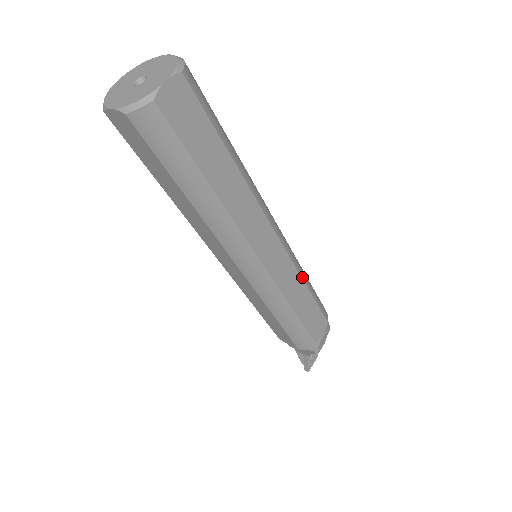
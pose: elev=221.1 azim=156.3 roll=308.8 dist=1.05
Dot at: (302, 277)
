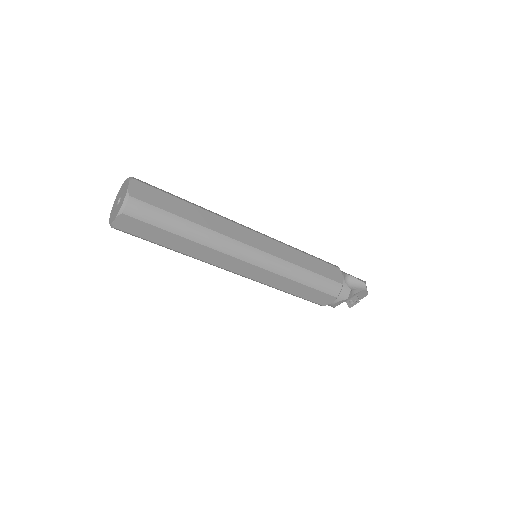
Dot at: (288, 277)
